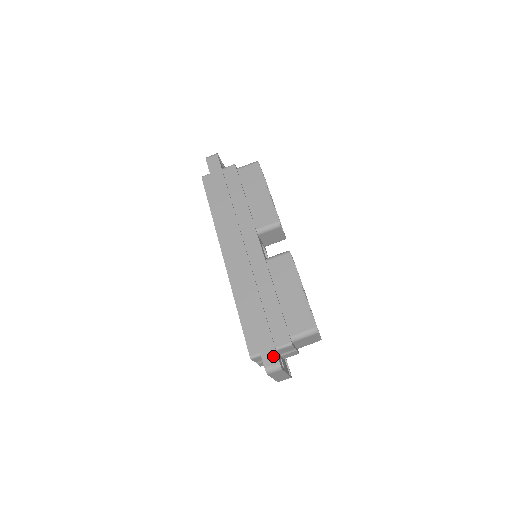
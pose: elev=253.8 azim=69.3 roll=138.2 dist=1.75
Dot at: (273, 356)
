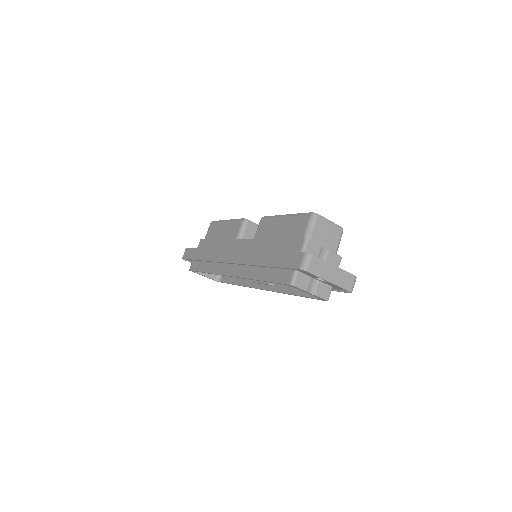
Dot at: (297, 257)
